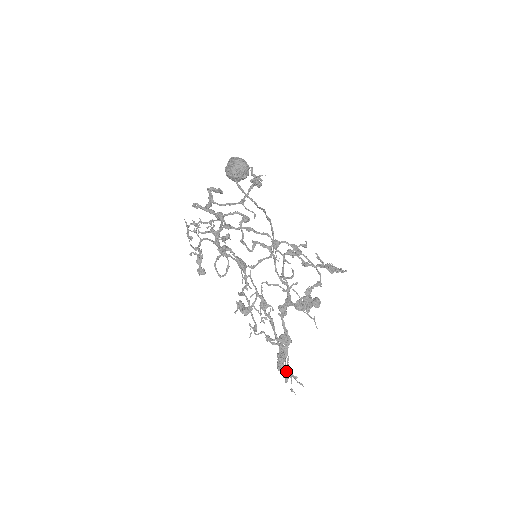
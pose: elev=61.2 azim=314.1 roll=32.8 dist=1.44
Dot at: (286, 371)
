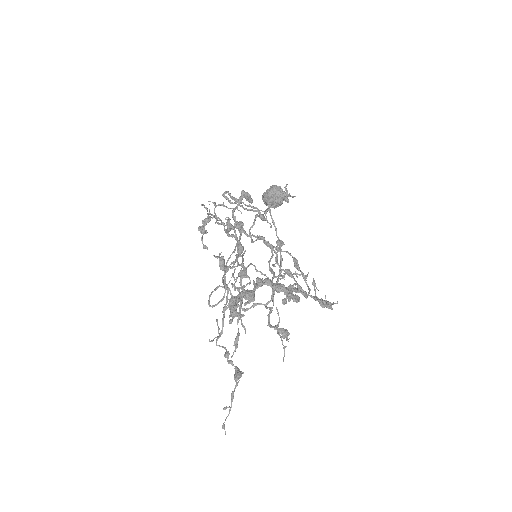
Dot at: (235, 309)
